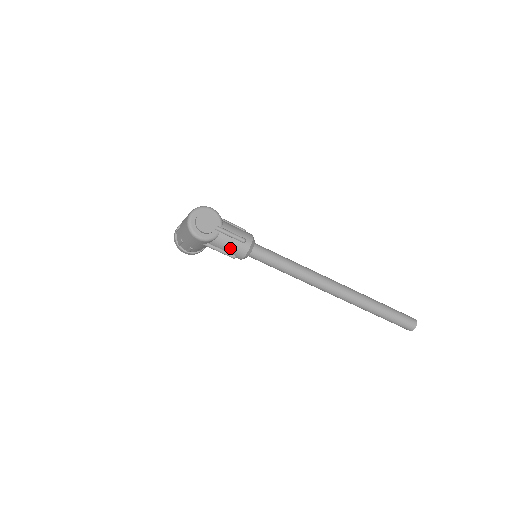
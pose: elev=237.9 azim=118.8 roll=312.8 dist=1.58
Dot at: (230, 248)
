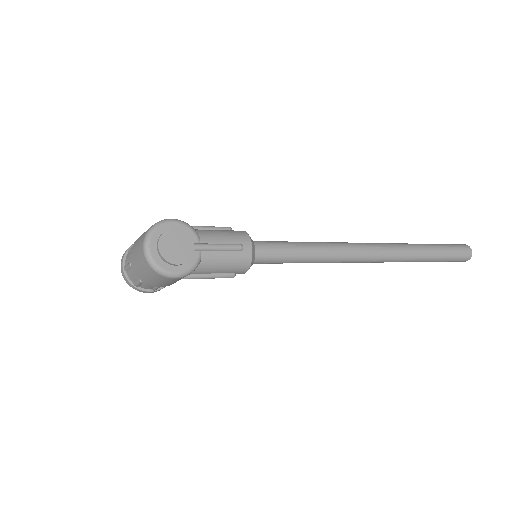
Dot at: (224, 267)
